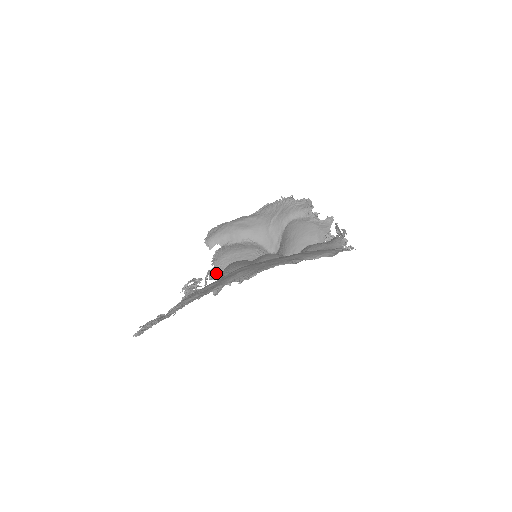
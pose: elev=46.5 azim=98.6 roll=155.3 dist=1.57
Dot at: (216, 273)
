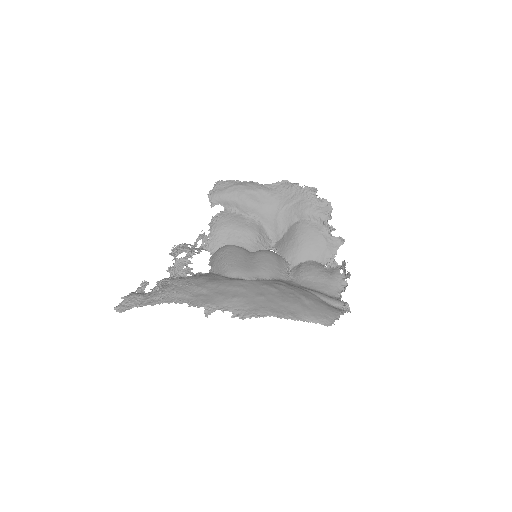
Dot at: (210, 244)
